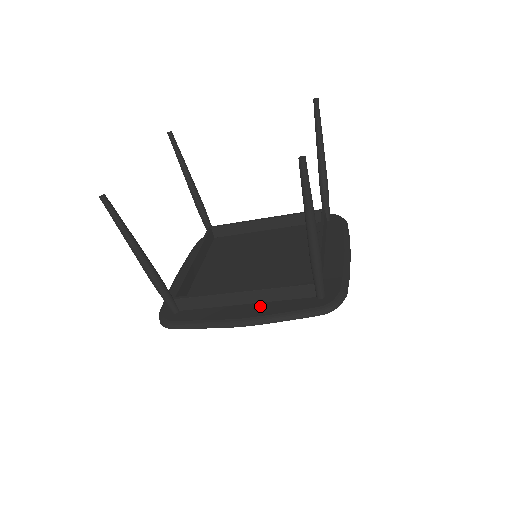
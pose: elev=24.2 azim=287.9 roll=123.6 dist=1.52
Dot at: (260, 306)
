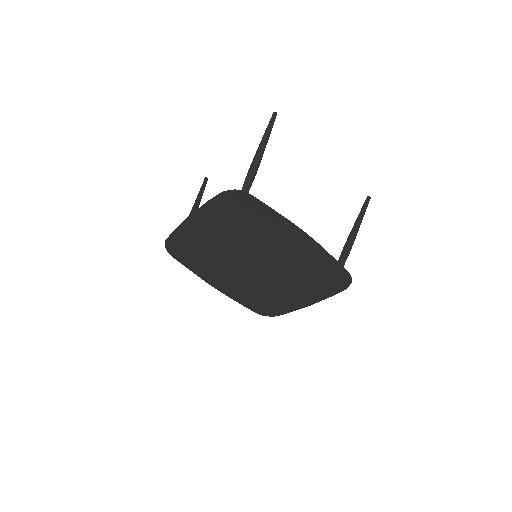
Dot at: occluded
